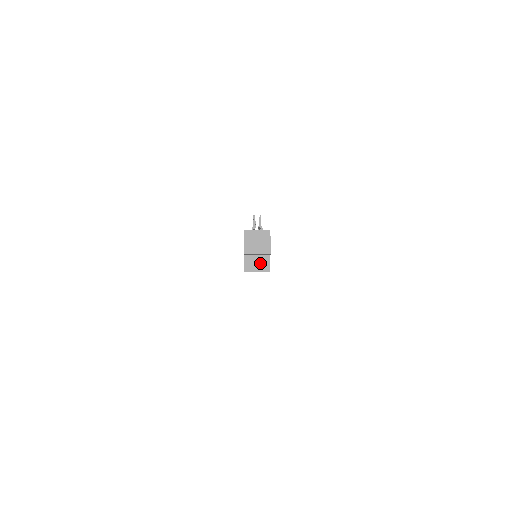
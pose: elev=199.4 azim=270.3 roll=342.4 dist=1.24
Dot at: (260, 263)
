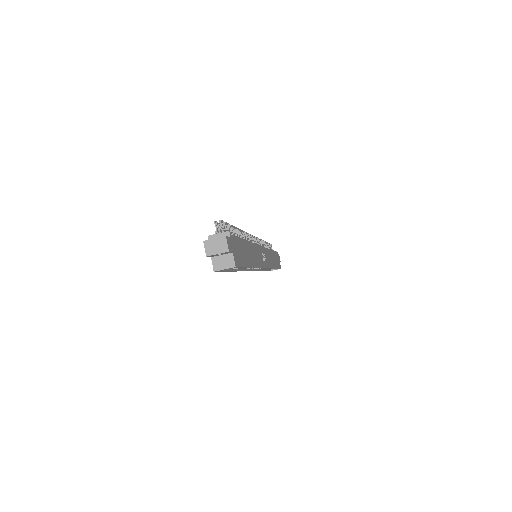
Dot at: (225, 261)
